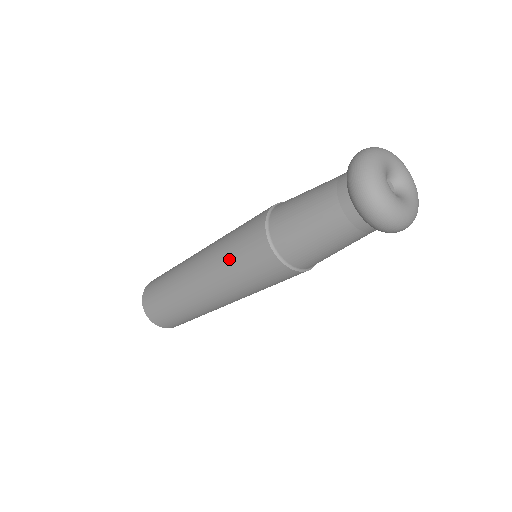
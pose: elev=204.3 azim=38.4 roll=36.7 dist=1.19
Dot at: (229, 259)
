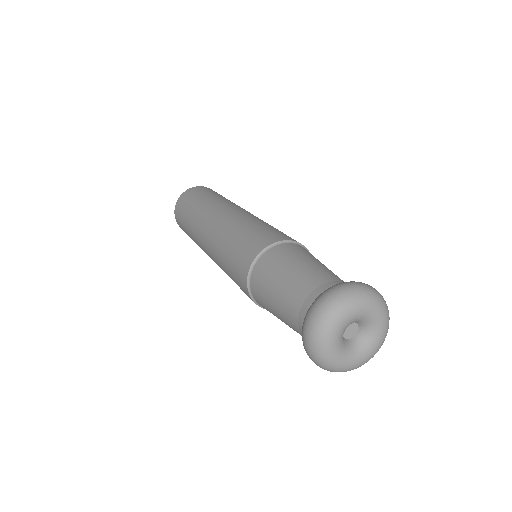
Dot at: (225, 267)
